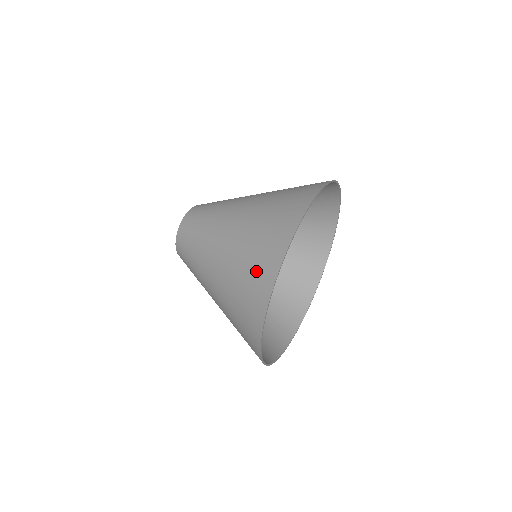
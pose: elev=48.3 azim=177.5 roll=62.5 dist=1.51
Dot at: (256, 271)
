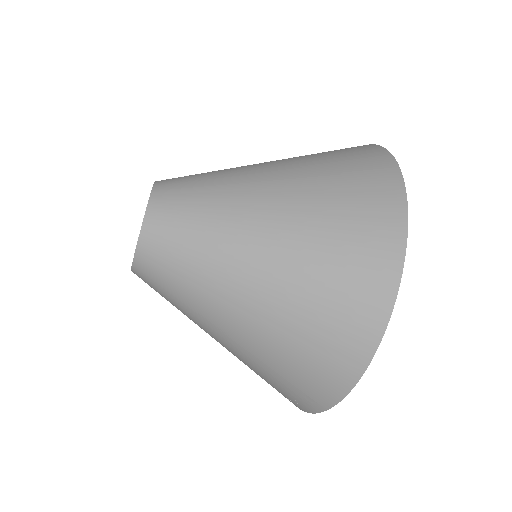
Dot at: (362, 187)
